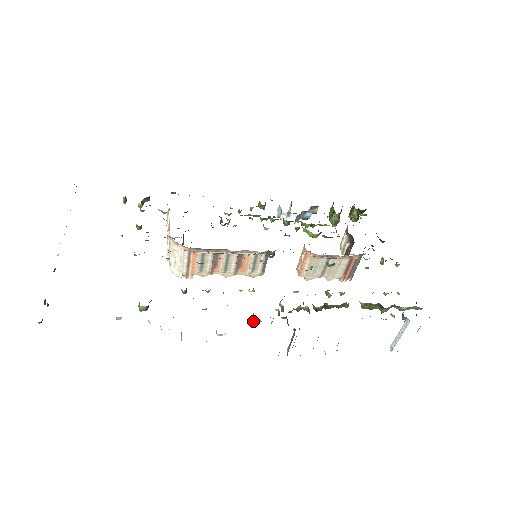
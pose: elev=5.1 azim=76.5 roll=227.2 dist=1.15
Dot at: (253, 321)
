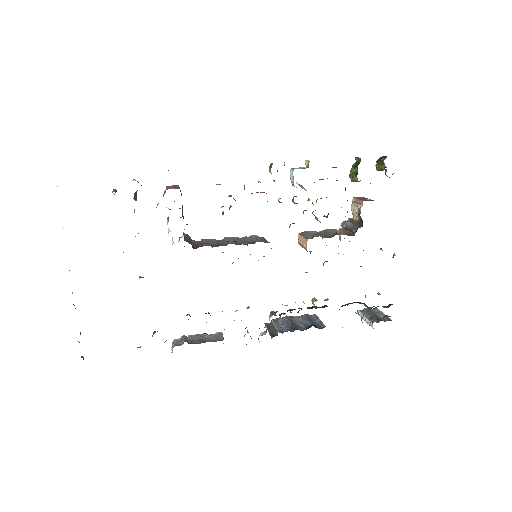
Dot at: occluded
